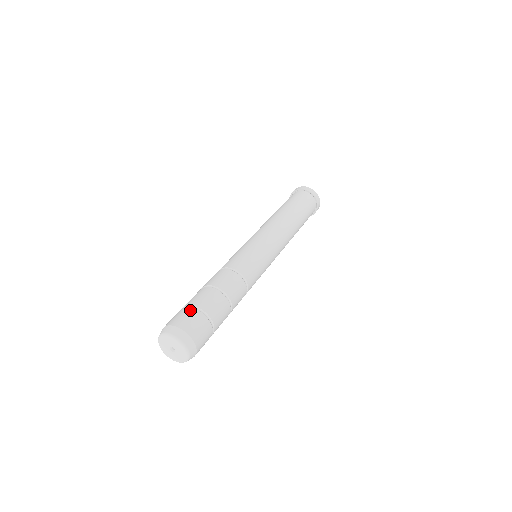
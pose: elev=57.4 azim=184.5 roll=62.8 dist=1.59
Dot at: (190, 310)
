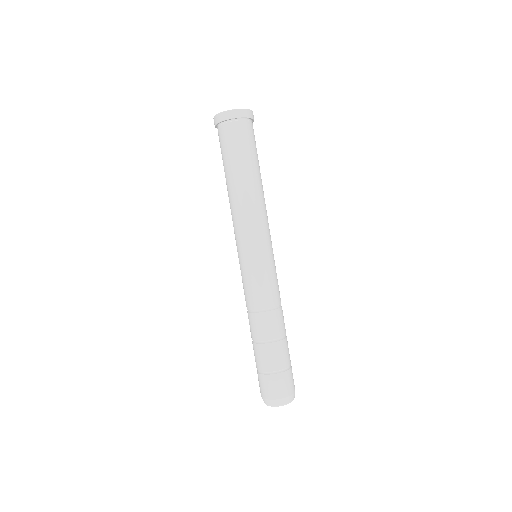
Dot at: (288, 374)
